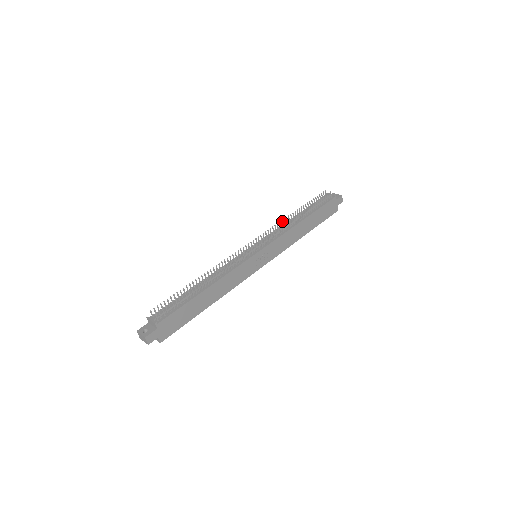
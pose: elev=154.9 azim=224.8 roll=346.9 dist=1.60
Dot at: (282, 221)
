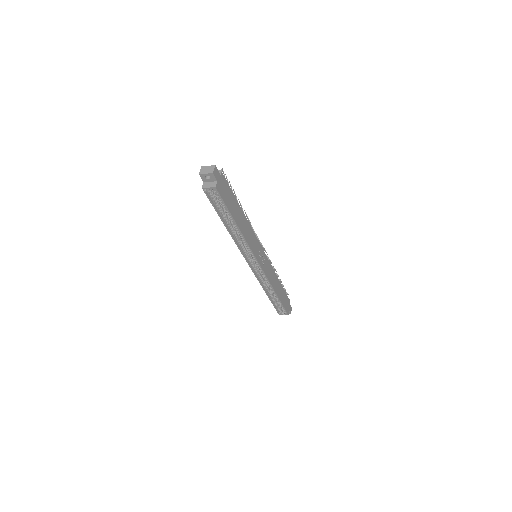
Dot at: occluded
